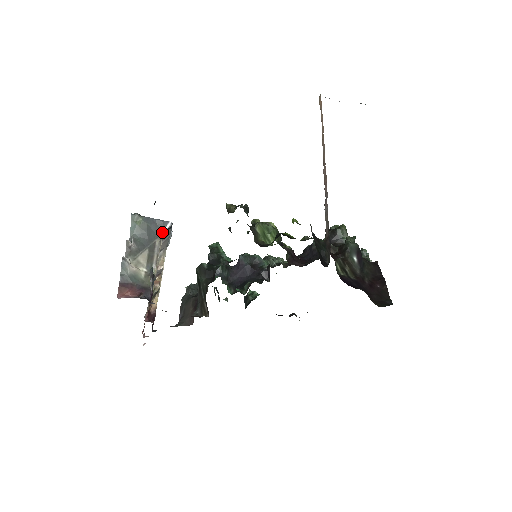
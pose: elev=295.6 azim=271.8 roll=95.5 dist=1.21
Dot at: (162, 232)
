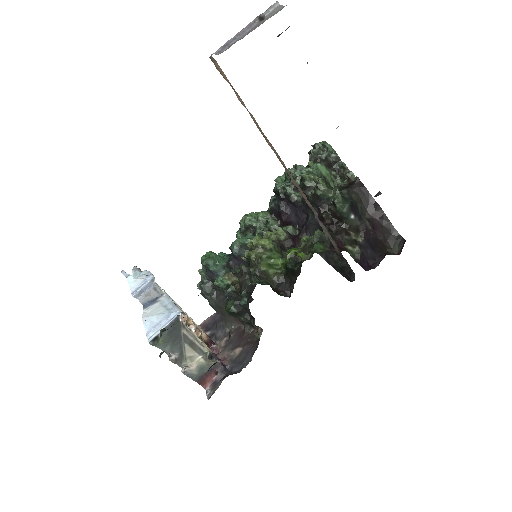
Dot at: (180, 323)
